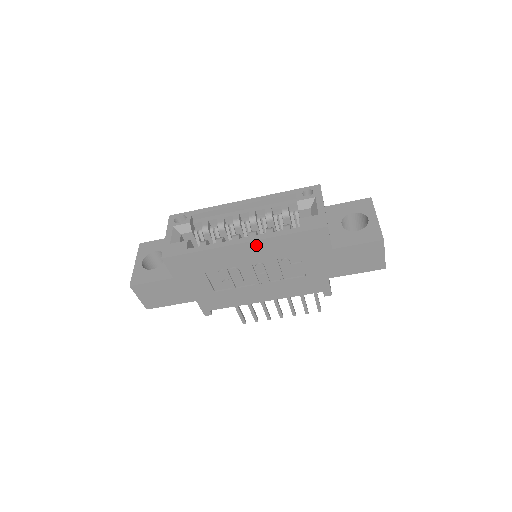
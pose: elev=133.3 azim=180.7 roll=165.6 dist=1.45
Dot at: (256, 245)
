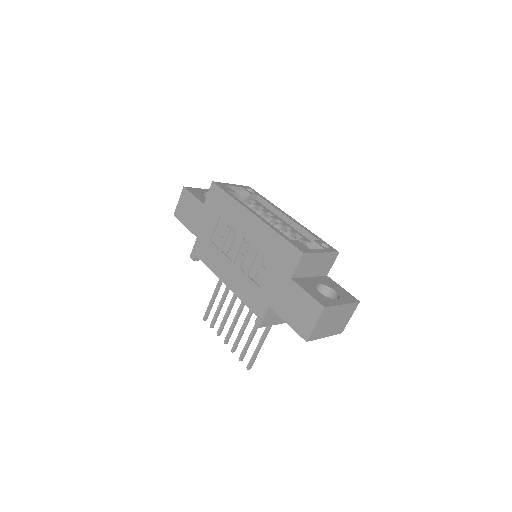
Dot at: (258, 224)
